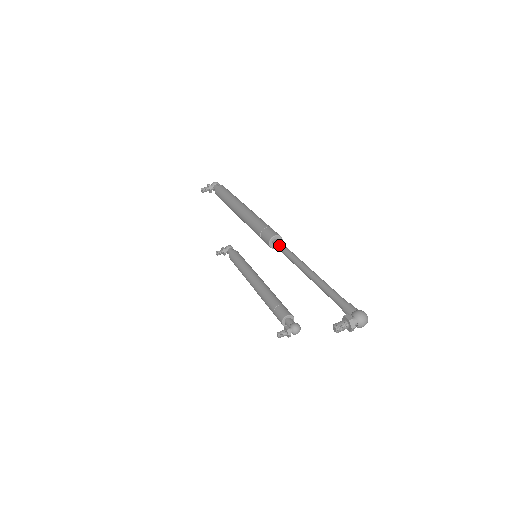
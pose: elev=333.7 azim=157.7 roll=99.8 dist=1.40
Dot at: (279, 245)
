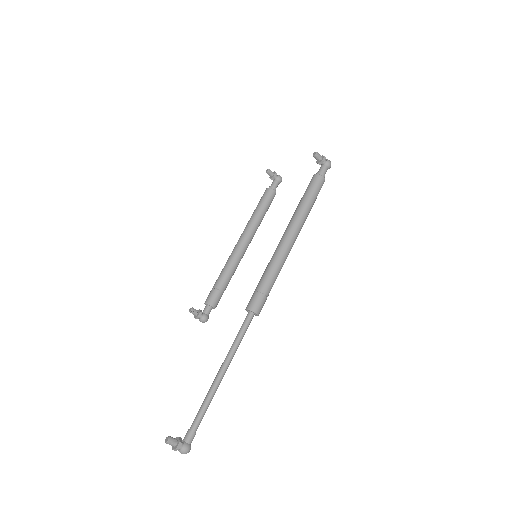
Dot at: (247, 323)
